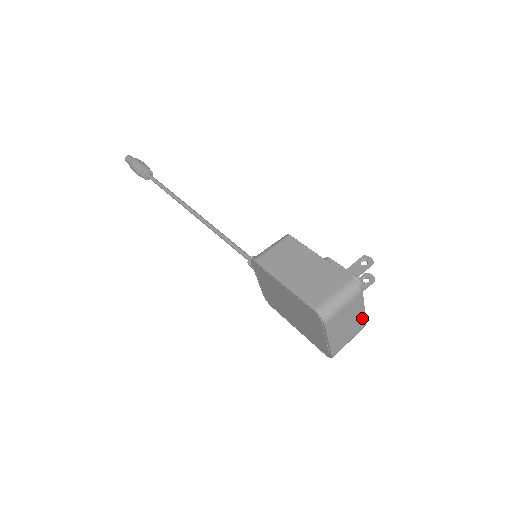
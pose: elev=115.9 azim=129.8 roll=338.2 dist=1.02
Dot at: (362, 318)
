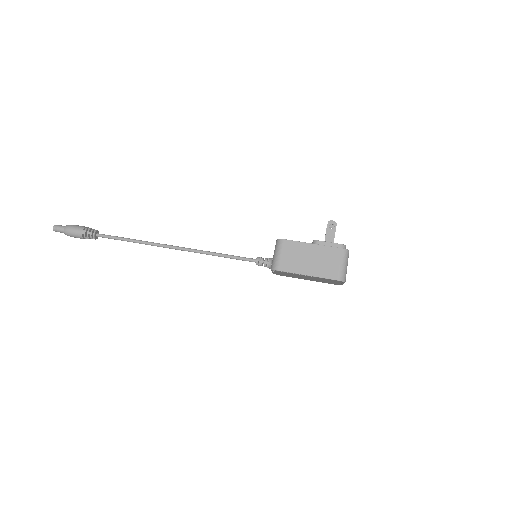
Dot at: occluded
